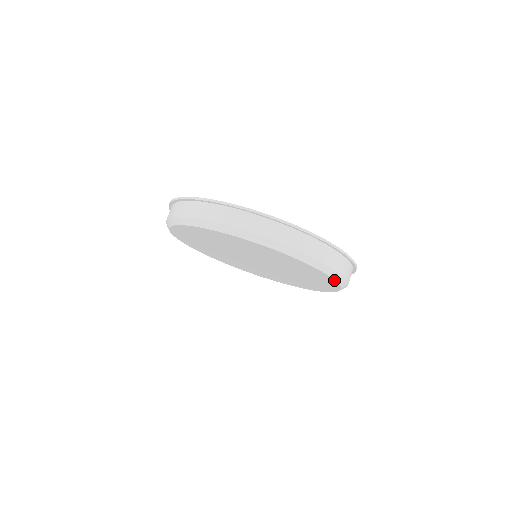
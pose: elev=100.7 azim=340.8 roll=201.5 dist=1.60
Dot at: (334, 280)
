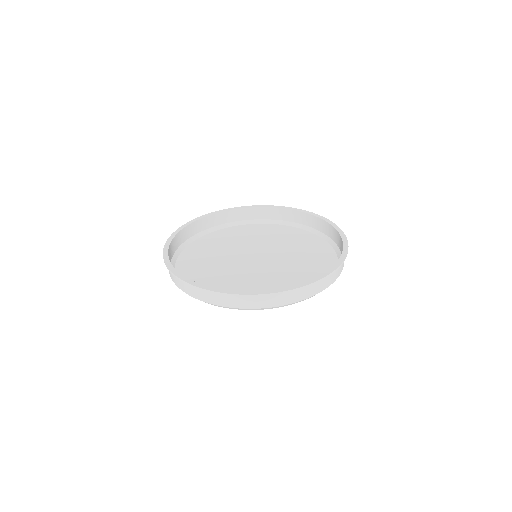
Dot at: occluded
